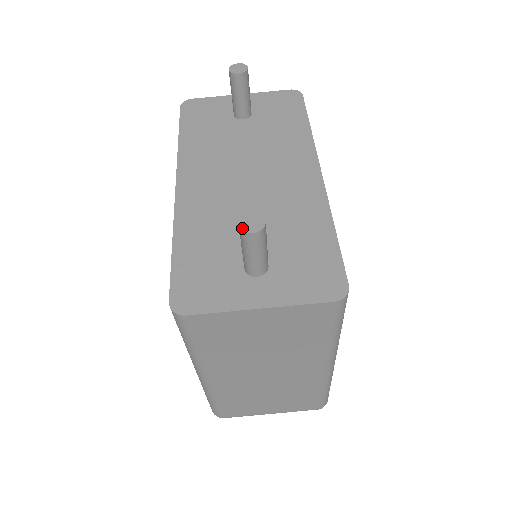
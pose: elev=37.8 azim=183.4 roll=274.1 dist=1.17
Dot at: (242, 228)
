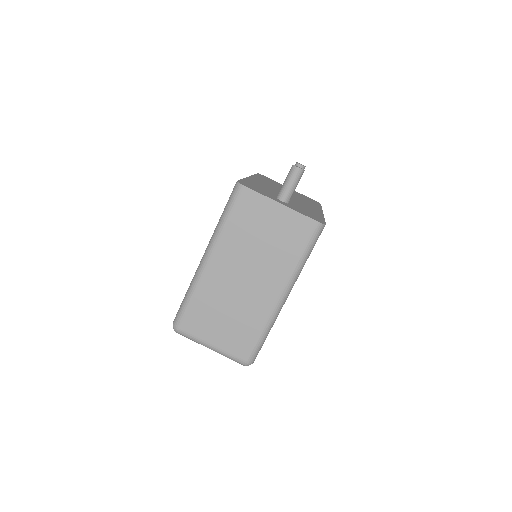
Dot at: (294, 165)
